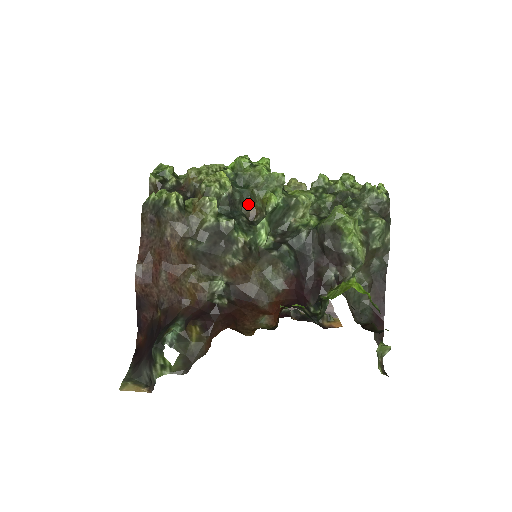
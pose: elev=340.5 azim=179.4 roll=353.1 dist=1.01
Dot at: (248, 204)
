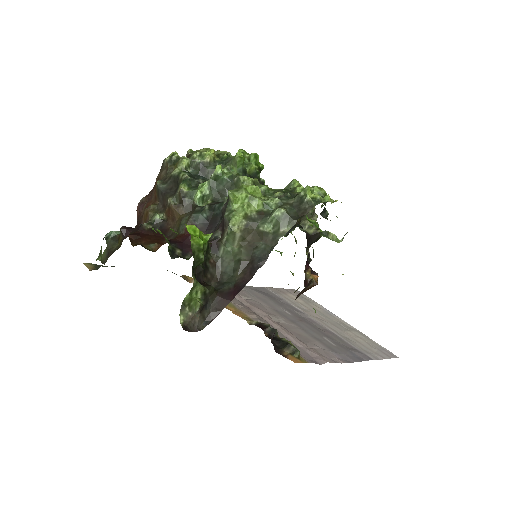
Dot at: occluded
